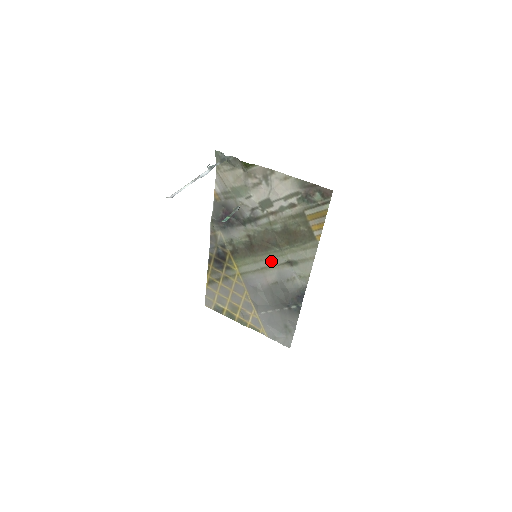
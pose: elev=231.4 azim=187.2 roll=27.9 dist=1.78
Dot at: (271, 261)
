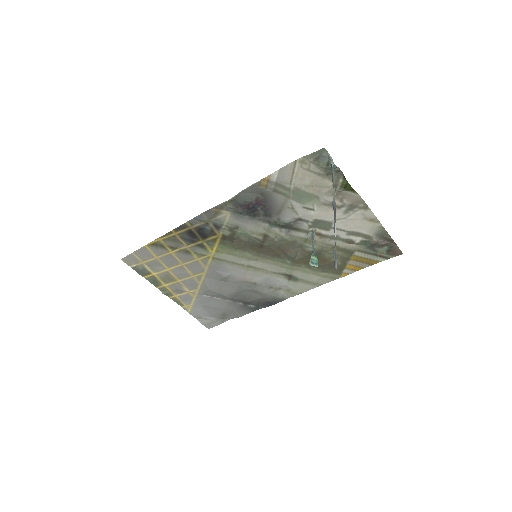
Dot at: (268, 266)
